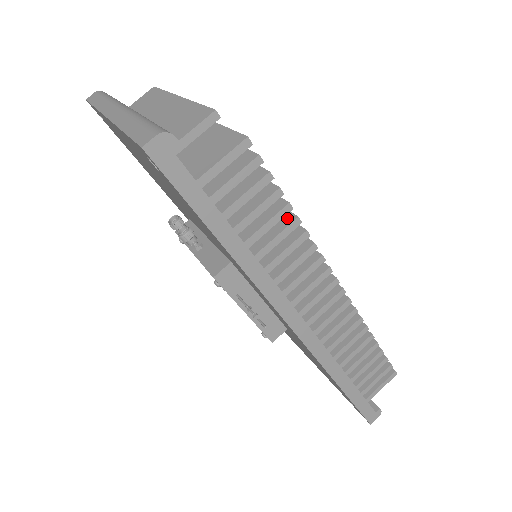
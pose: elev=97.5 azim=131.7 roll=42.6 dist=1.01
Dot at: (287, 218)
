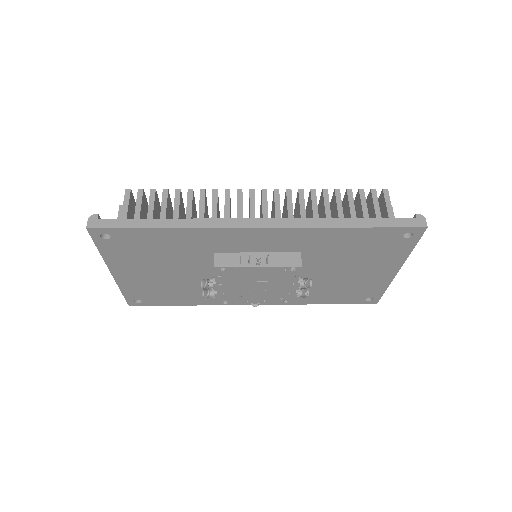
Dot at: occluded
